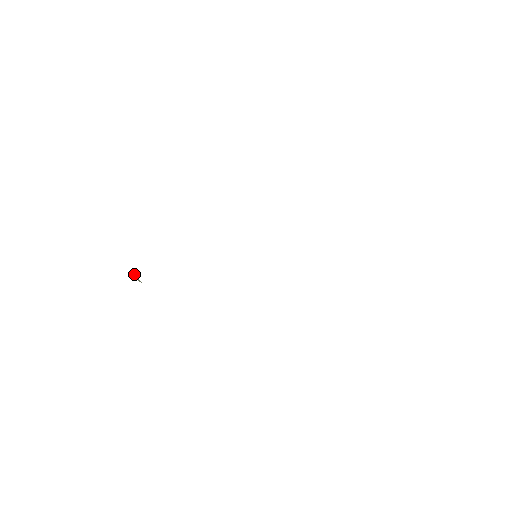
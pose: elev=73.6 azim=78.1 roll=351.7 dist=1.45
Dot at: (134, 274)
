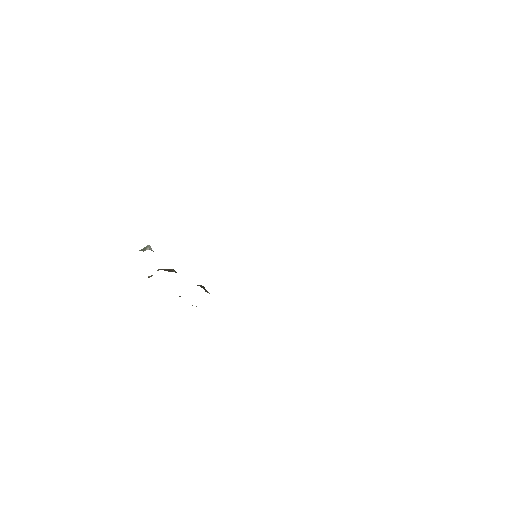
Dot at: occluded
